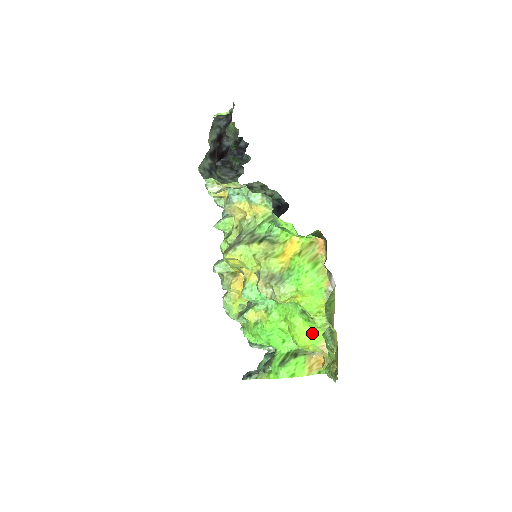
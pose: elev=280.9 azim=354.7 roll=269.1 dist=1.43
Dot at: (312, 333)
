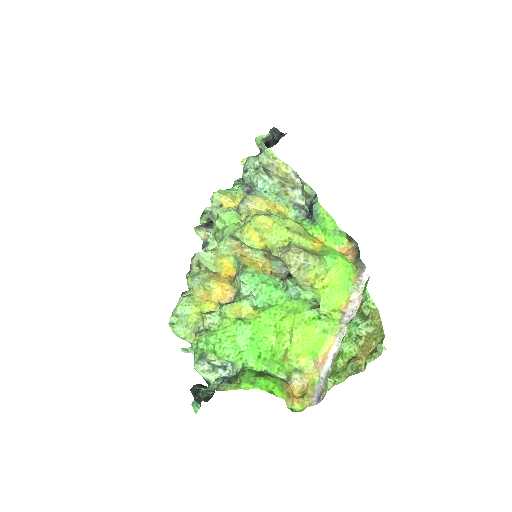
Dot at: (314, 338)
